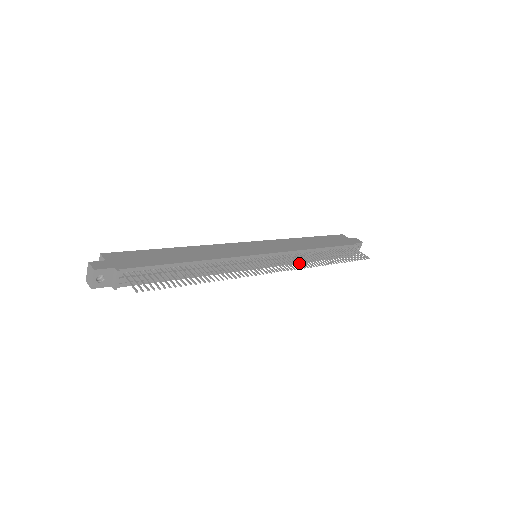
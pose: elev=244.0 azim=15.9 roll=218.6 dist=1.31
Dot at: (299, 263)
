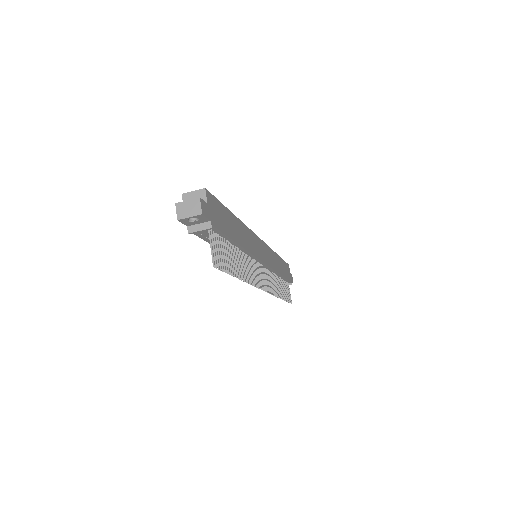
Dot at: (272, 287)
